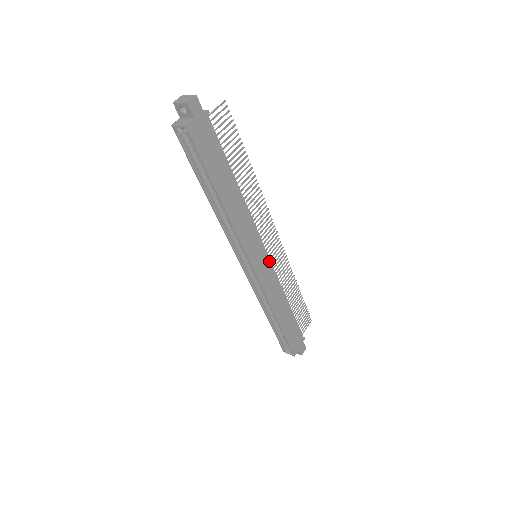
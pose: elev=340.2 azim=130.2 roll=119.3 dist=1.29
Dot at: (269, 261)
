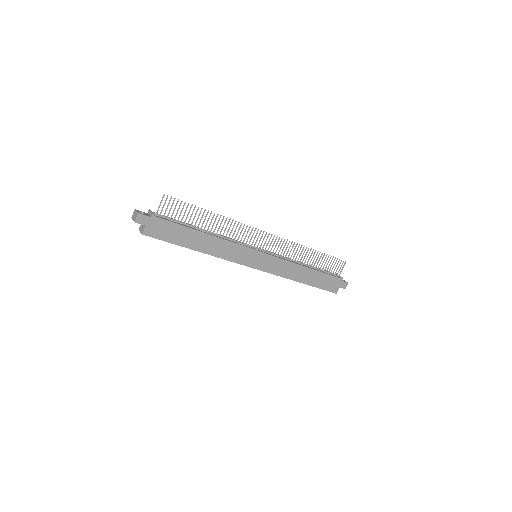
Dot at: (268, 255)
